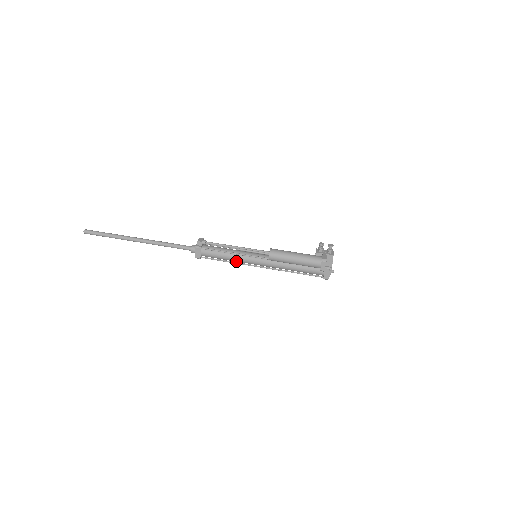
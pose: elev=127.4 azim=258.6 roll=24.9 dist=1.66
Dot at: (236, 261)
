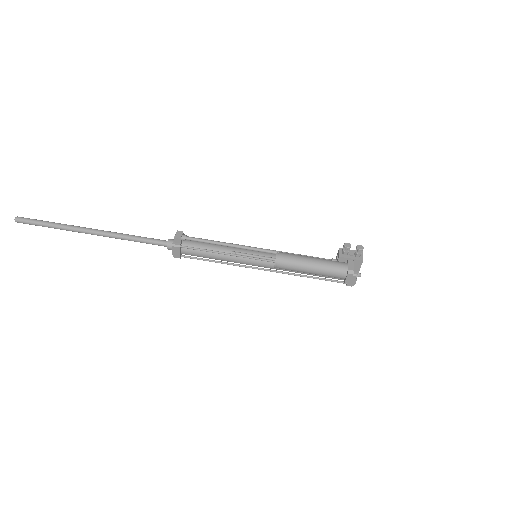
Dot at: (229, 261)
